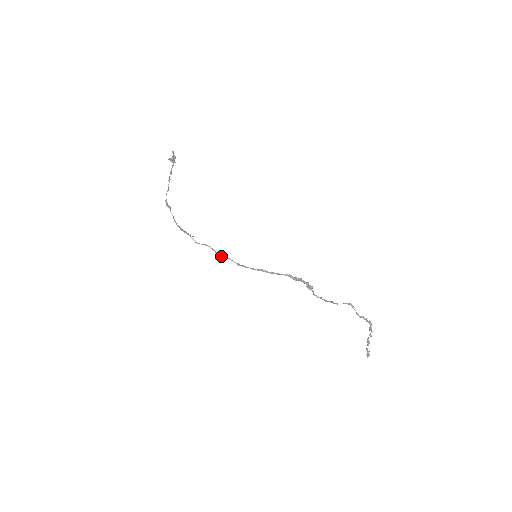
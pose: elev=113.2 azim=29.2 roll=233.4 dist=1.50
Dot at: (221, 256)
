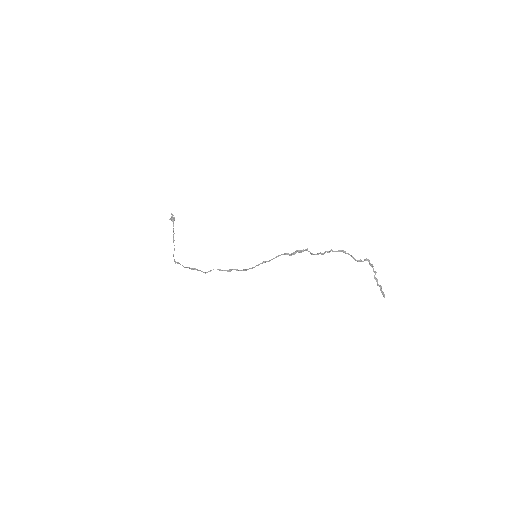
Dot at: (228, 271)
